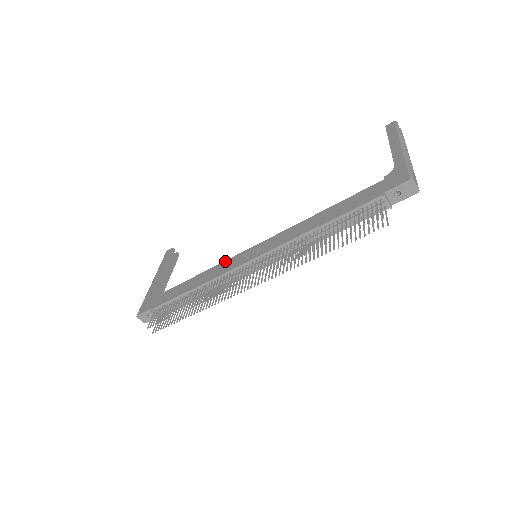
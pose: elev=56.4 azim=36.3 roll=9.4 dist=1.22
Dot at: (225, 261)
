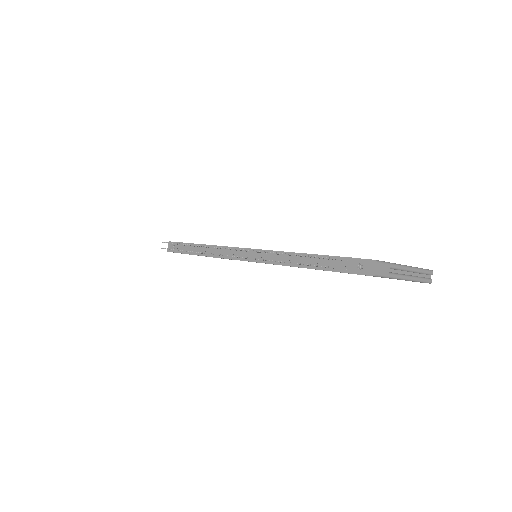
Dot at: occluded
